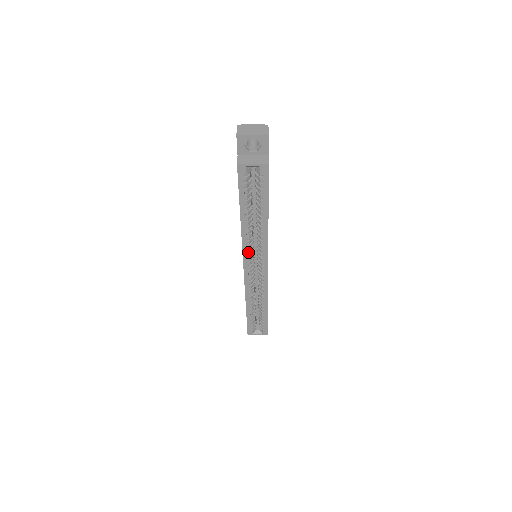
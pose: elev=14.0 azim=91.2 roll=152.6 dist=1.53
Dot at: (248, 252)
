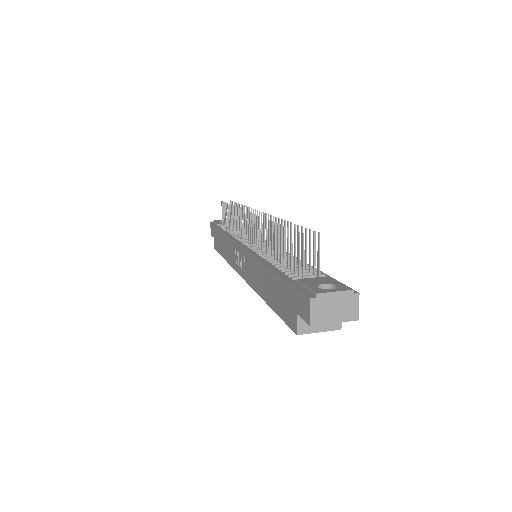
Dot at: occluded
